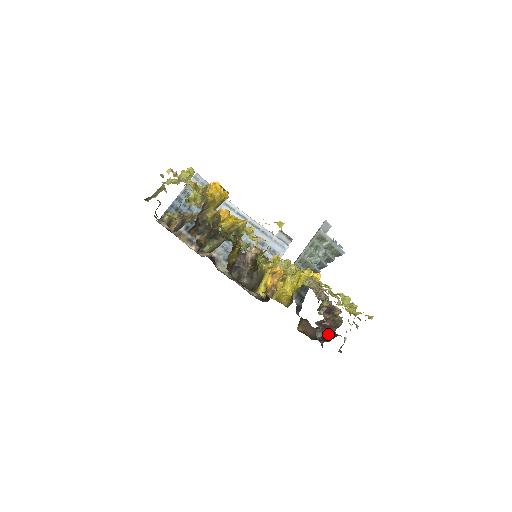
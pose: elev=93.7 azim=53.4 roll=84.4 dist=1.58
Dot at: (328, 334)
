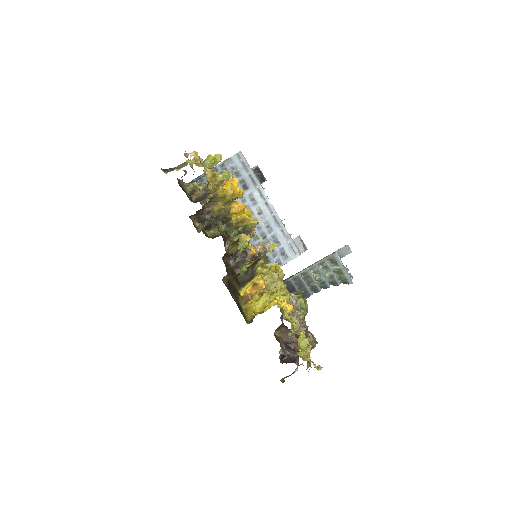
Dot at: (285, 357)
